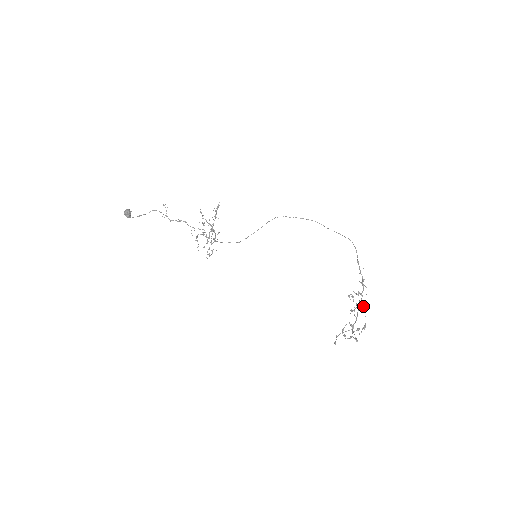
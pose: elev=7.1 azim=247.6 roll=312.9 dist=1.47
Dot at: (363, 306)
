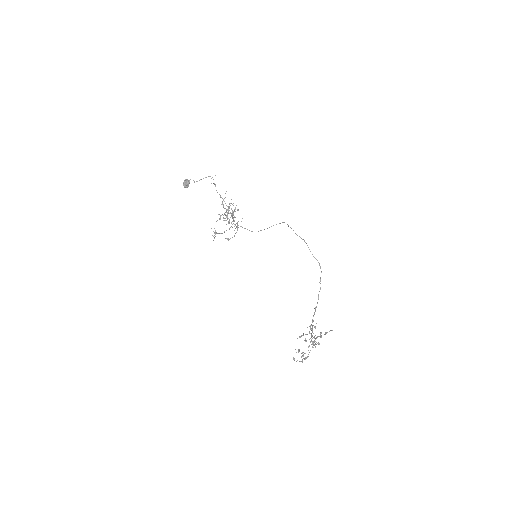
Dot at: occluded
